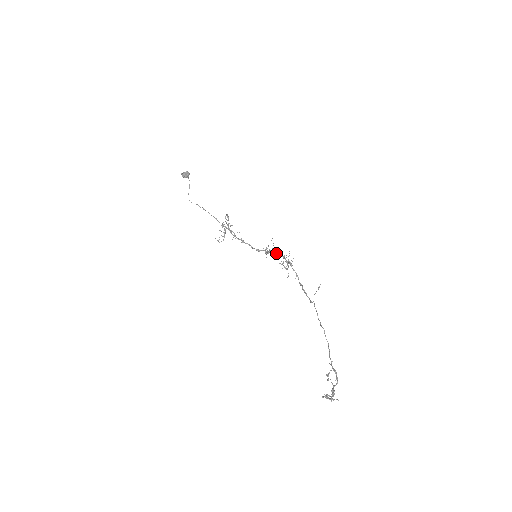
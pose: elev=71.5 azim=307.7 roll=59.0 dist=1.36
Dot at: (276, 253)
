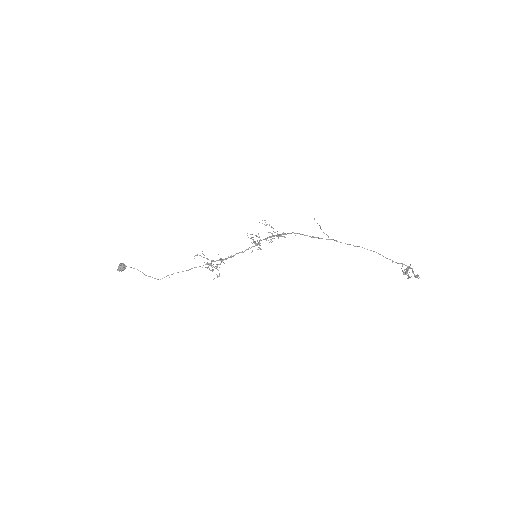
Dot at: occluded
